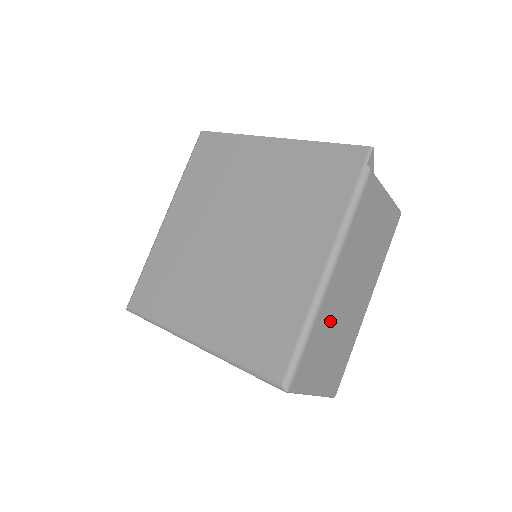
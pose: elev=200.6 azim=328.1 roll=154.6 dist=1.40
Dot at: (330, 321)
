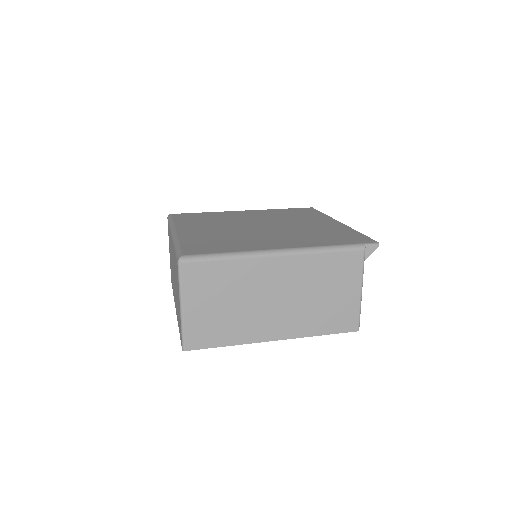
Dot at: (245, 283)
